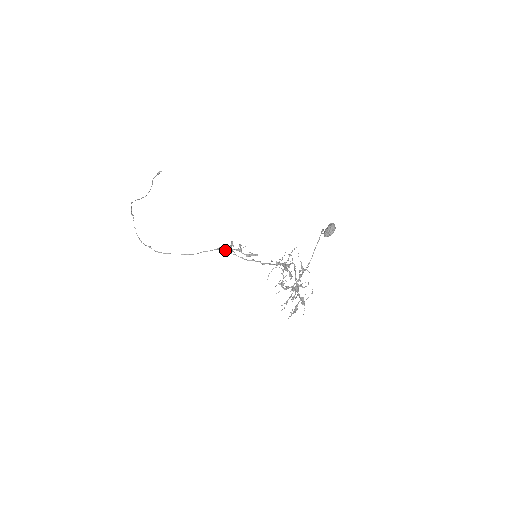
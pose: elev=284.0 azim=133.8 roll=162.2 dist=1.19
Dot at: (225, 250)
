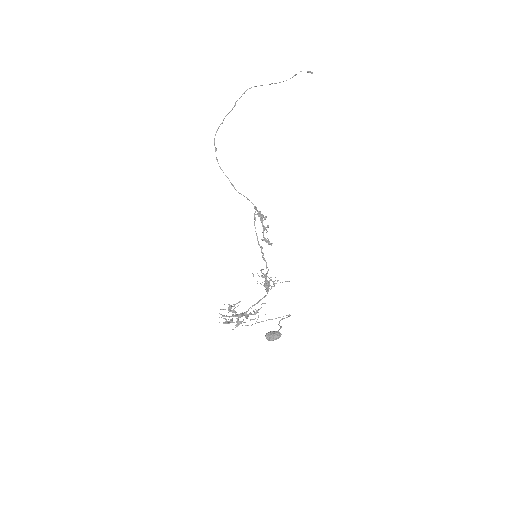
Dot at: (255, 217)
